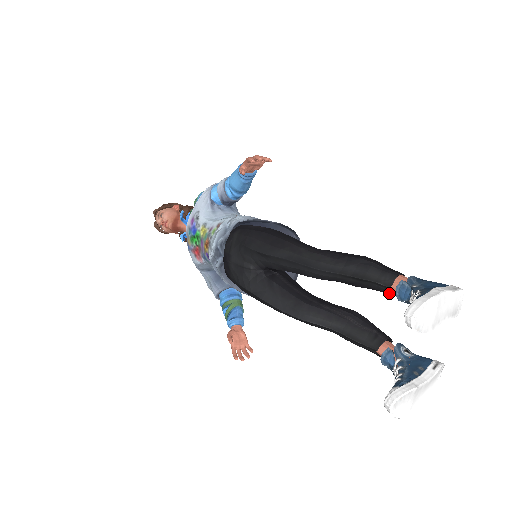
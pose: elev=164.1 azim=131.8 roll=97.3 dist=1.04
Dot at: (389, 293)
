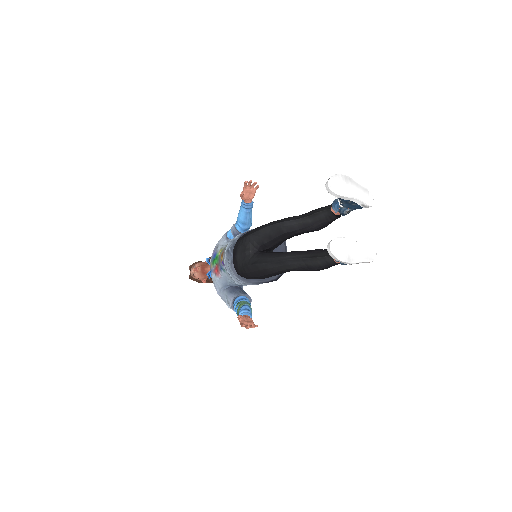
Dot at: (332, 216)
